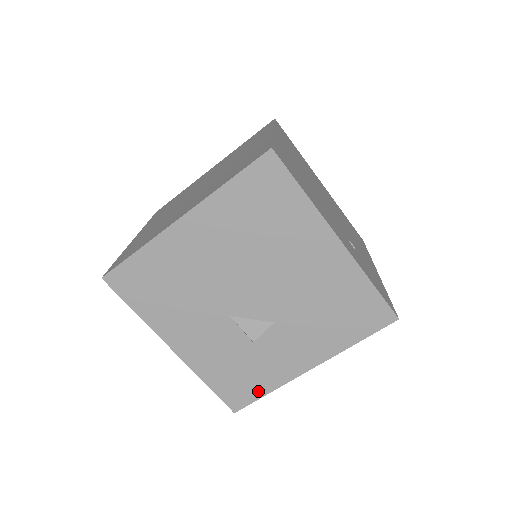
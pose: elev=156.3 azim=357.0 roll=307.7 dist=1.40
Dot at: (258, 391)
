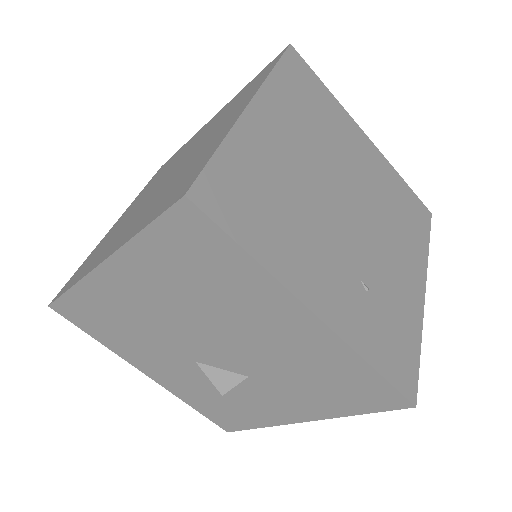
Dot at: (247, 424)
